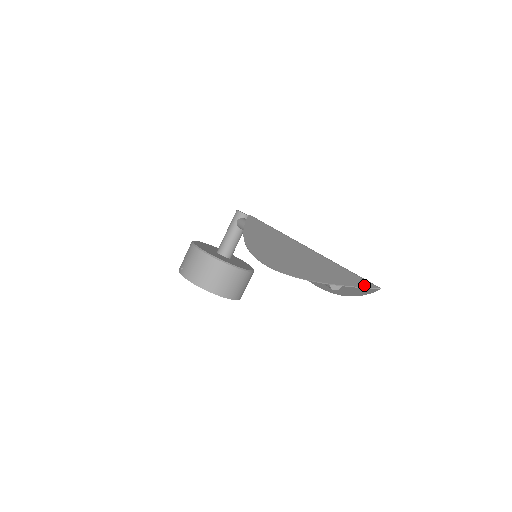
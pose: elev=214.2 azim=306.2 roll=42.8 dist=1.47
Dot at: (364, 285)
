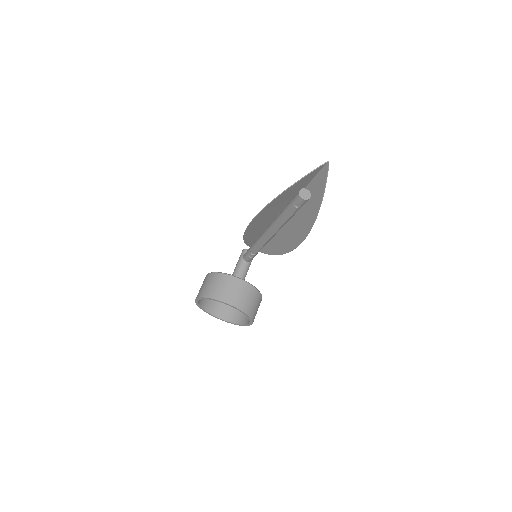
Dot at: (318, 168)
